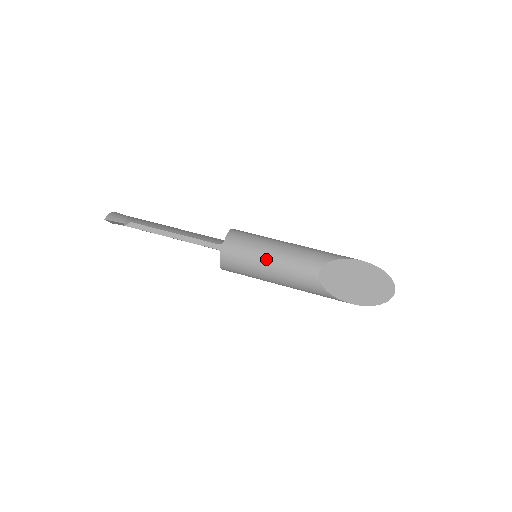
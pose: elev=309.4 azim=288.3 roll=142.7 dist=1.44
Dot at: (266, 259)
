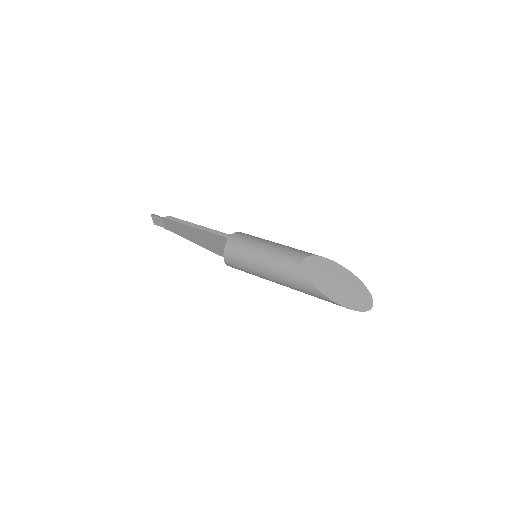
Dot at: (262, 246)
